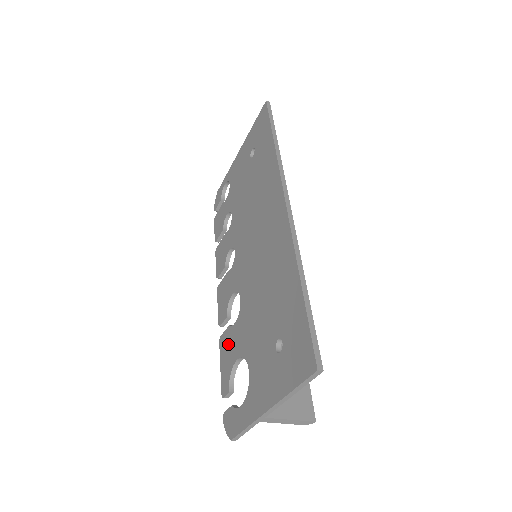
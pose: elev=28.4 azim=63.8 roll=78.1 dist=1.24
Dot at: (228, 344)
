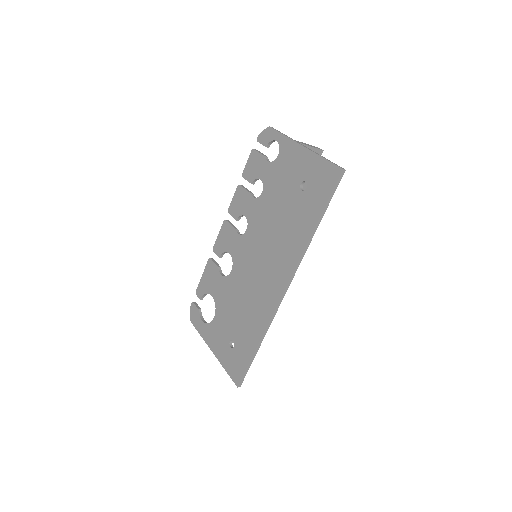
Dot at: (212, 276)
